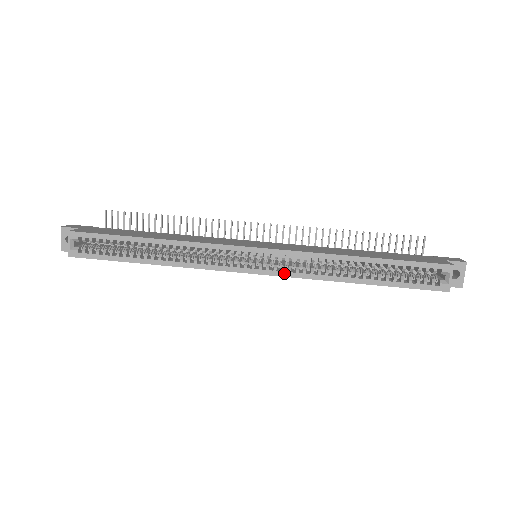
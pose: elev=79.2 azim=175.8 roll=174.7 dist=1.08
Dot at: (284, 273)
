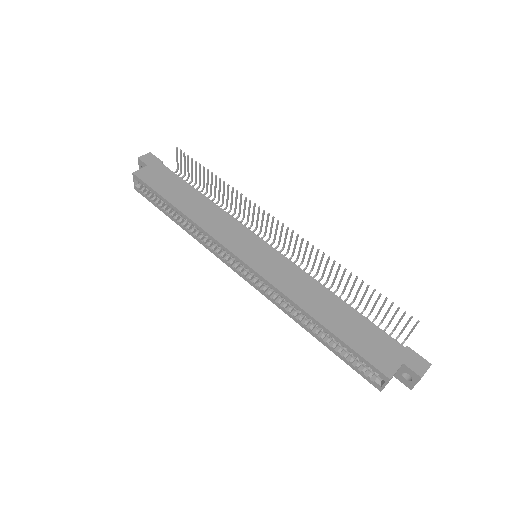
Dot at: (260, 290)
